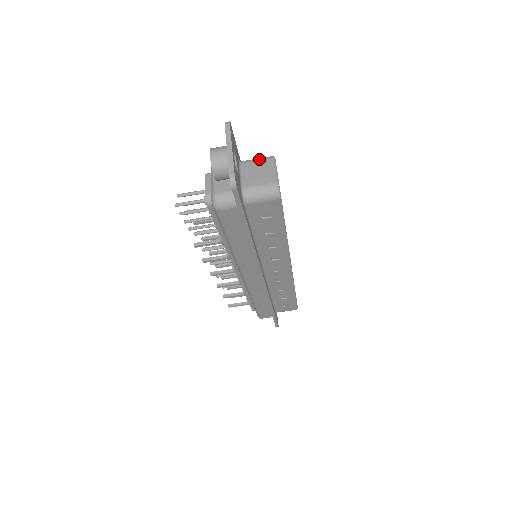
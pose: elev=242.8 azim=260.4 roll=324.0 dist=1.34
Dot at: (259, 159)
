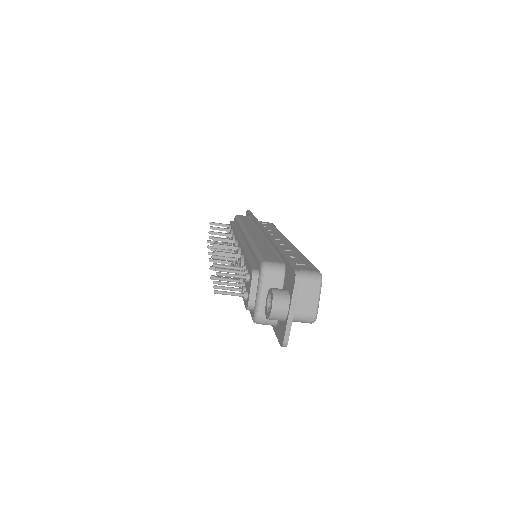
Dot at: (308, 279)
